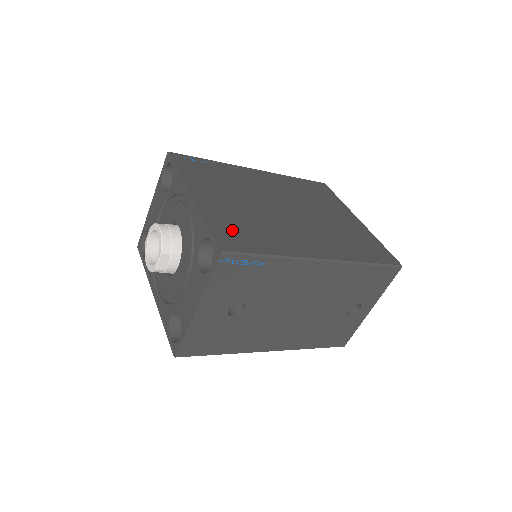
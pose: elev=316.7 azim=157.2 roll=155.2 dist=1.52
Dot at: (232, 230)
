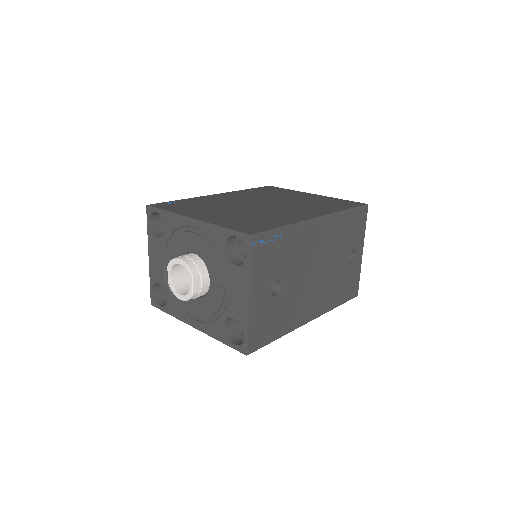
Dot at: (243, 224)
